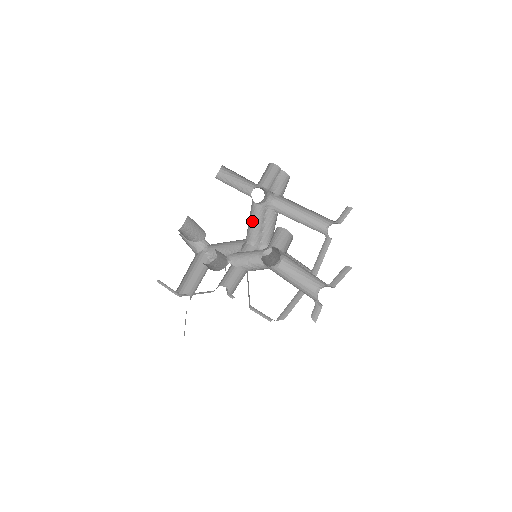
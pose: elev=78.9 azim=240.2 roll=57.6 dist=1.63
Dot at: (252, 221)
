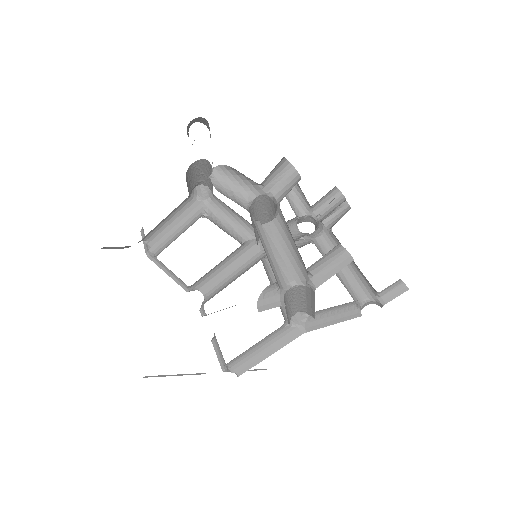
Dot at: occluded
